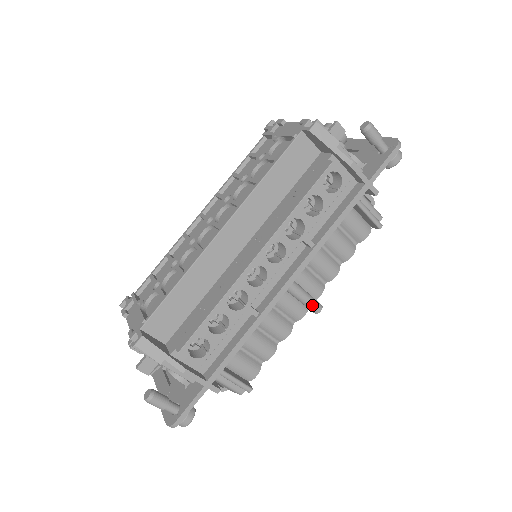
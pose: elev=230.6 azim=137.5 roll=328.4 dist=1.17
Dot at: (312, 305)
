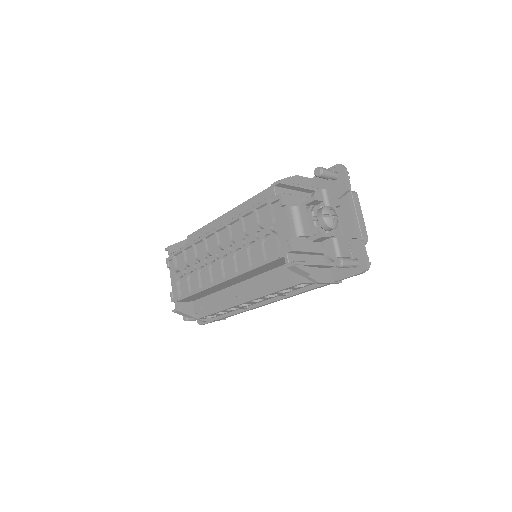
Dot at: occluded
